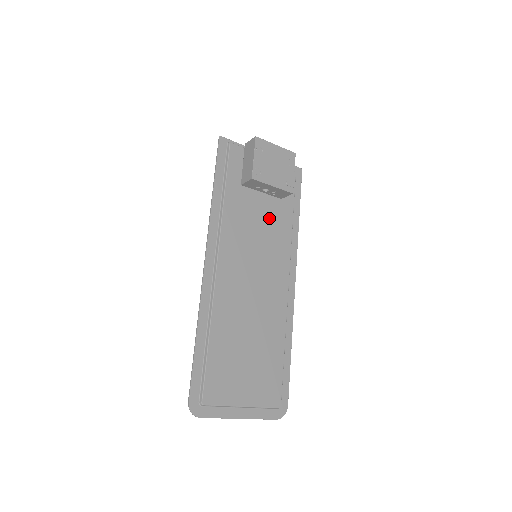
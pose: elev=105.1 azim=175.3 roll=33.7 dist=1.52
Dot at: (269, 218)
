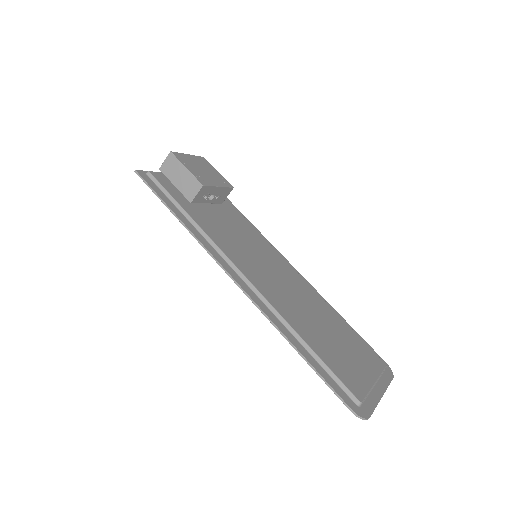
Dot at: (231, 222)
